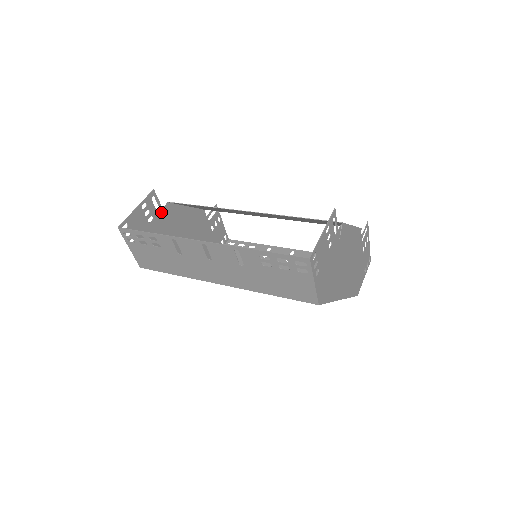
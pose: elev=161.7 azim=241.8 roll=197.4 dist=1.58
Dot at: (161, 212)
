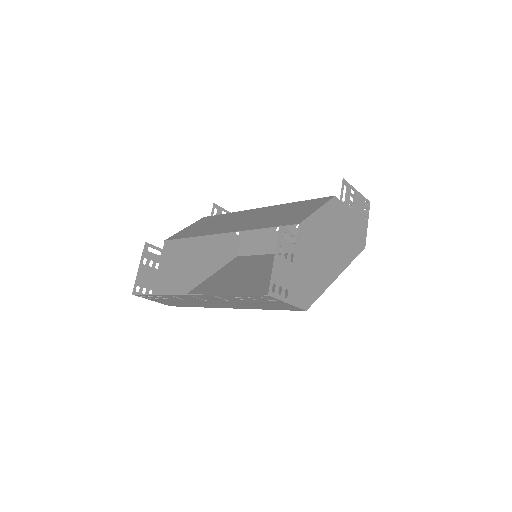
Dot at: (163, 253)
